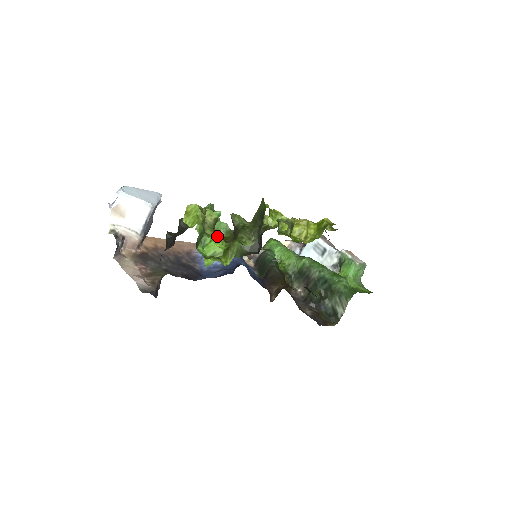
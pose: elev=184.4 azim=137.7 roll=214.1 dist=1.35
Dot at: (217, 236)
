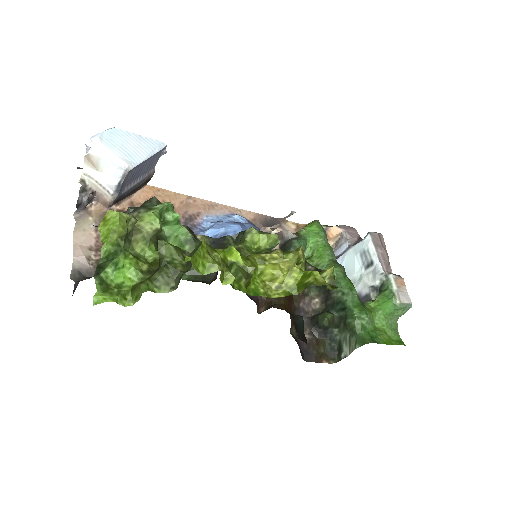
Dot at: (151, 252)
